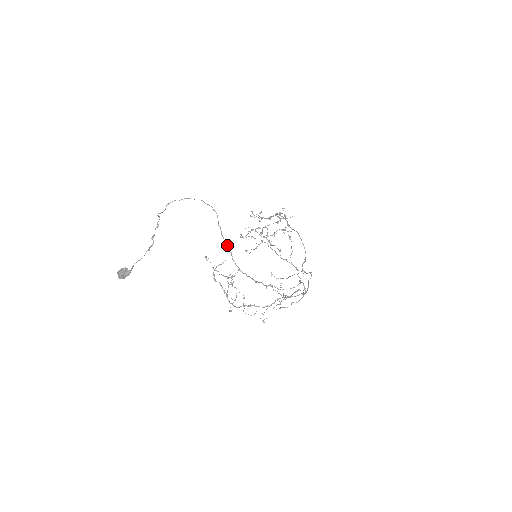
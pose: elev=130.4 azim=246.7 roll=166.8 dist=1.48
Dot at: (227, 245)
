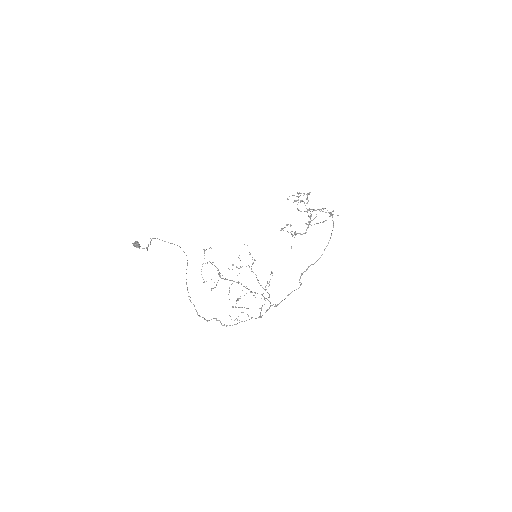
Dot at: occluded
